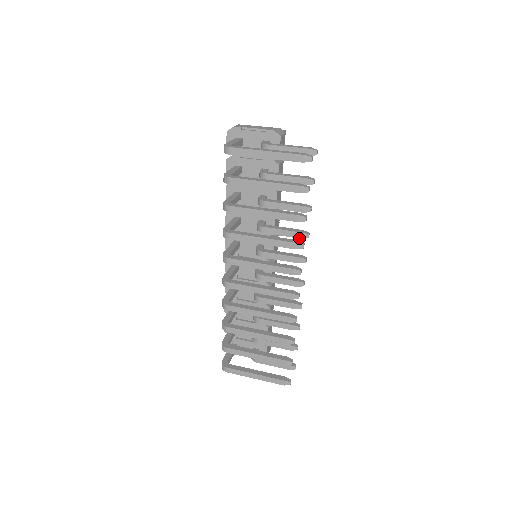
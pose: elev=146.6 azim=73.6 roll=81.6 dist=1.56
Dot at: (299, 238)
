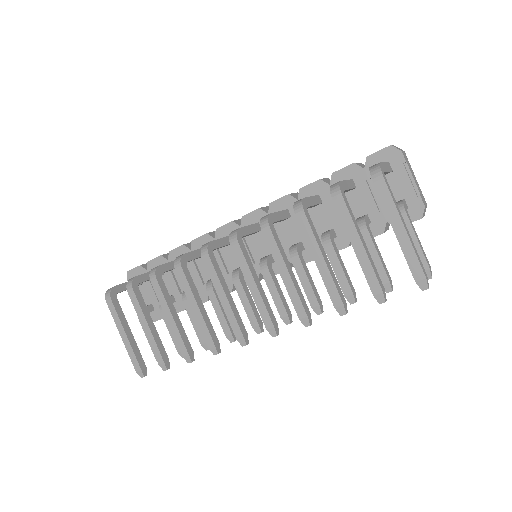
Dot at: (311, 305)
